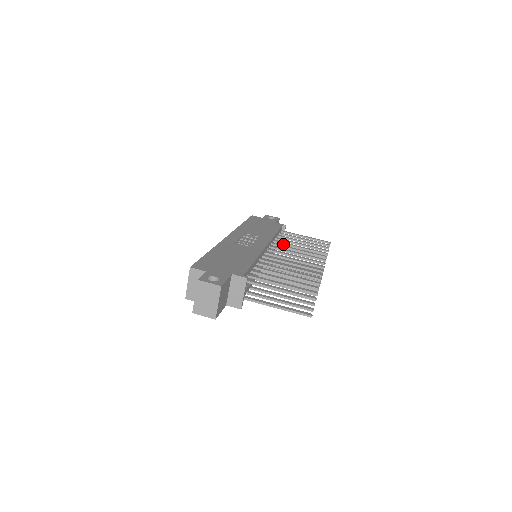
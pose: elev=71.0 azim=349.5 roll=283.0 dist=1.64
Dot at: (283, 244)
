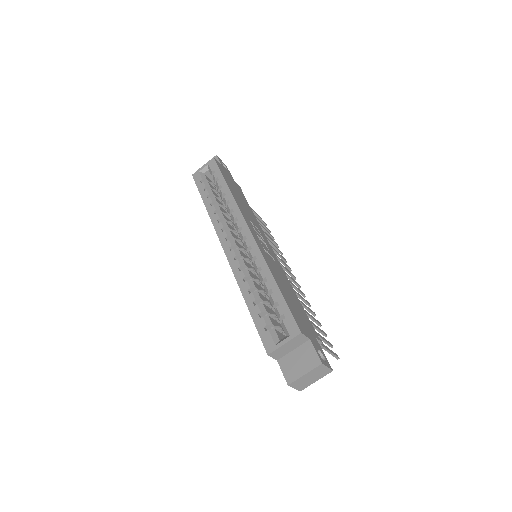
Dot at: occluded
